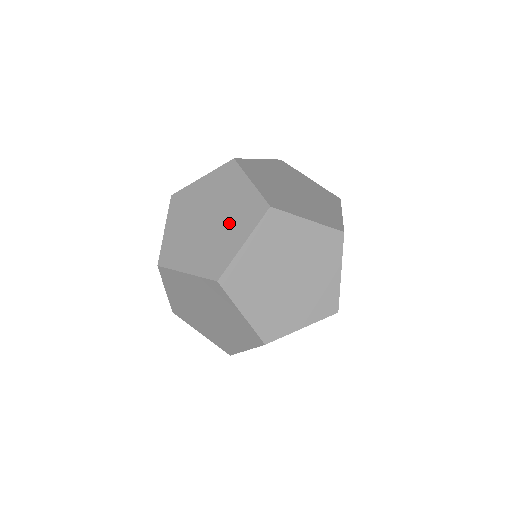
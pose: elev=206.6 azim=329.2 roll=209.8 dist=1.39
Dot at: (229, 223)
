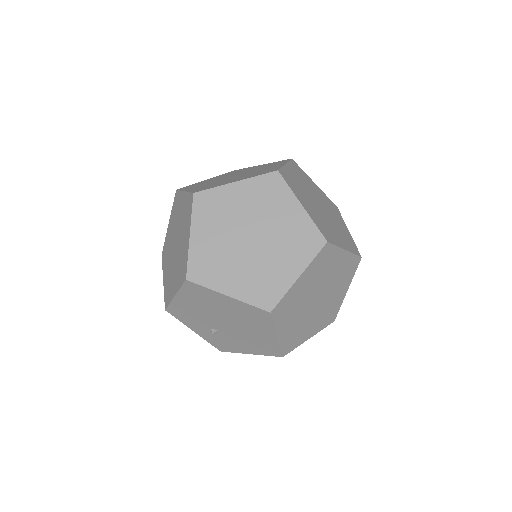
Dot at: (243, 176)
